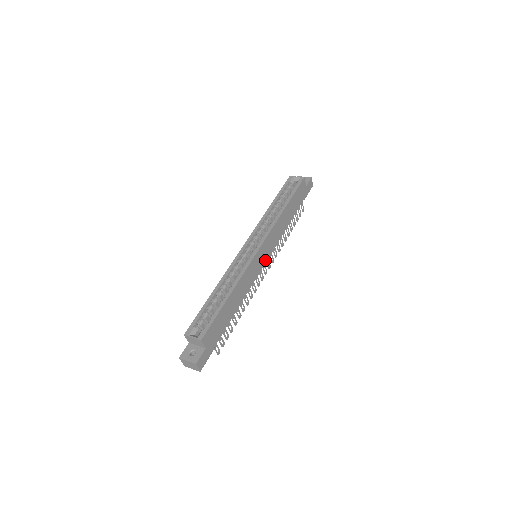
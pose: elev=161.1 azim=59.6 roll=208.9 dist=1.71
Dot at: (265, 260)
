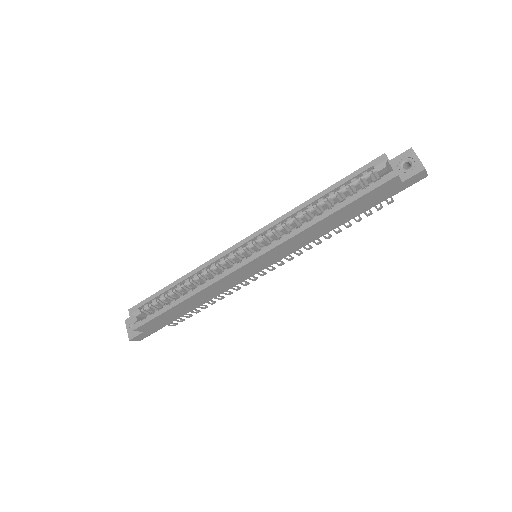
Dot at: (264, 267)
